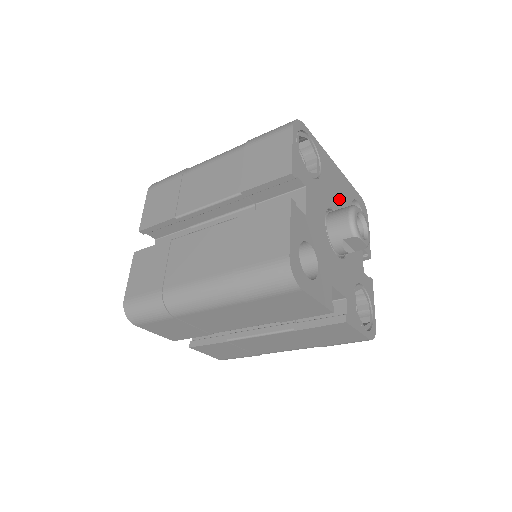
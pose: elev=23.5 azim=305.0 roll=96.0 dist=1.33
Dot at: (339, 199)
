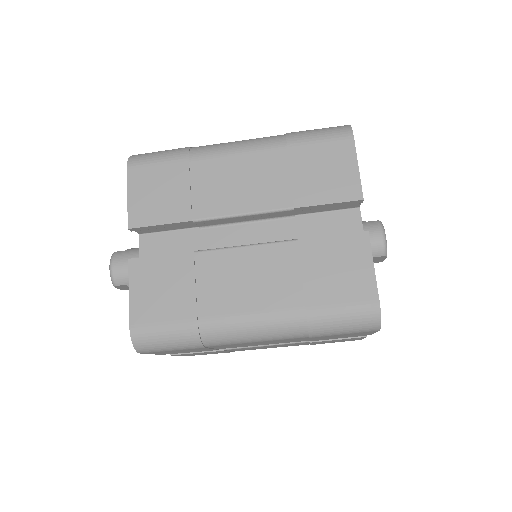
Dot at: occluded
